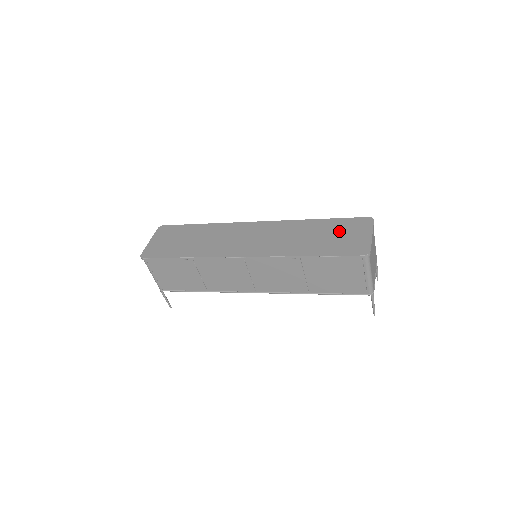
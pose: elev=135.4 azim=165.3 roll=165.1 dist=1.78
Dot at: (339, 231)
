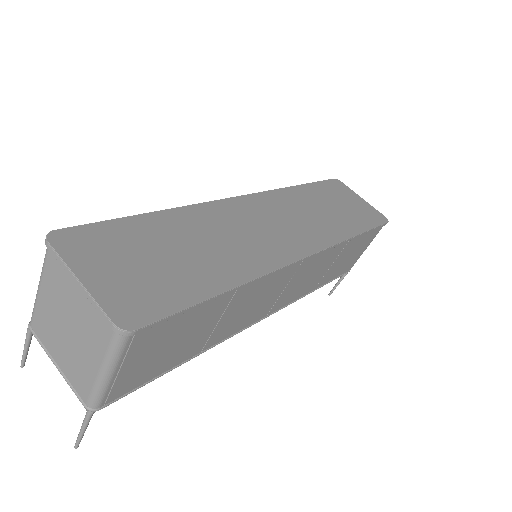
Dot at: (338, 198)
